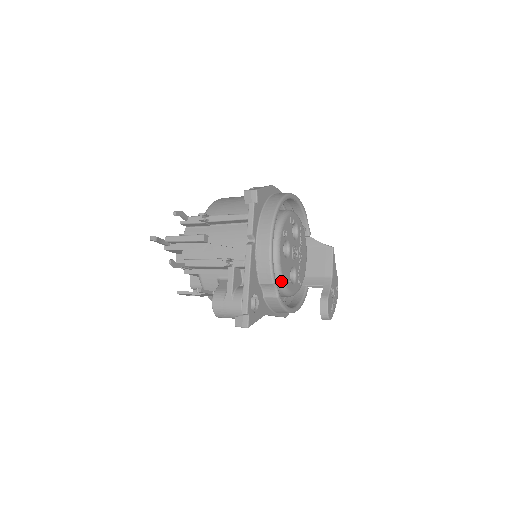
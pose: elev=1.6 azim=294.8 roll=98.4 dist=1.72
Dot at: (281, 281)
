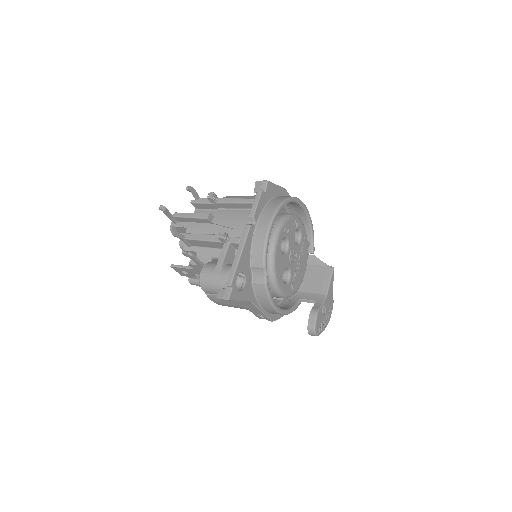
Dot at: (273, 272)
